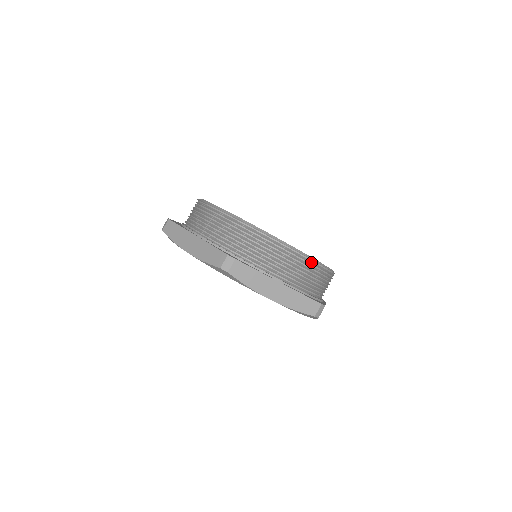
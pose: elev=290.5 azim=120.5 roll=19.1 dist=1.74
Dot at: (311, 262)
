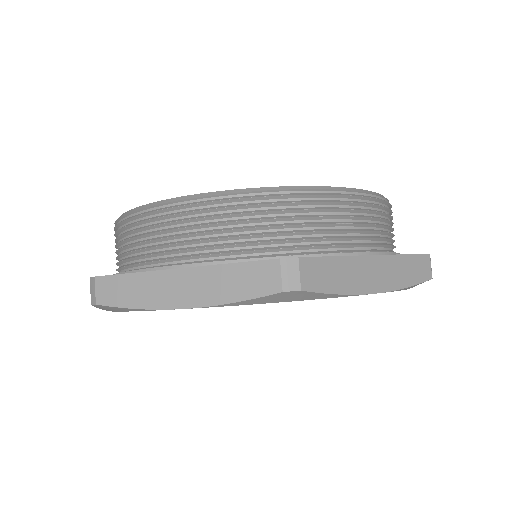
Dot at: (380, 199)
